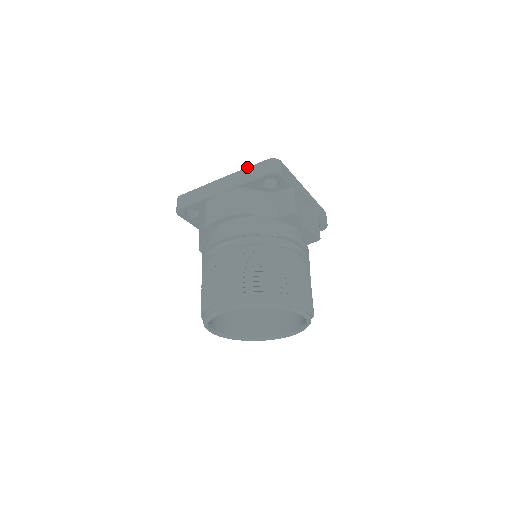
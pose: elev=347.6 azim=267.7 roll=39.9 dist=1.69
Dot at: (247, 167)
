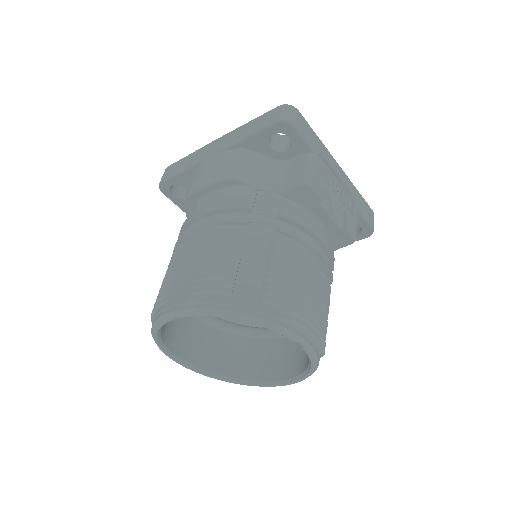
Dot at: occluded
